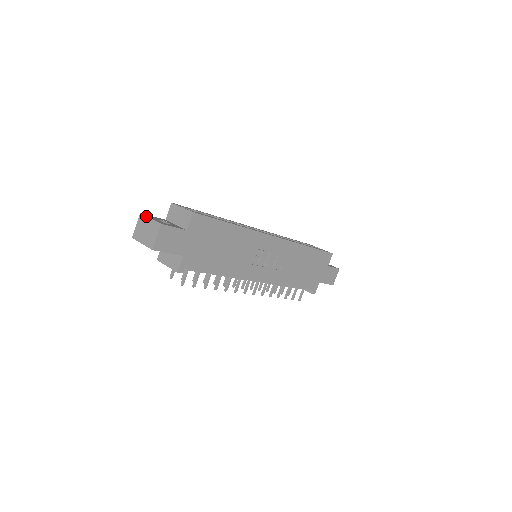
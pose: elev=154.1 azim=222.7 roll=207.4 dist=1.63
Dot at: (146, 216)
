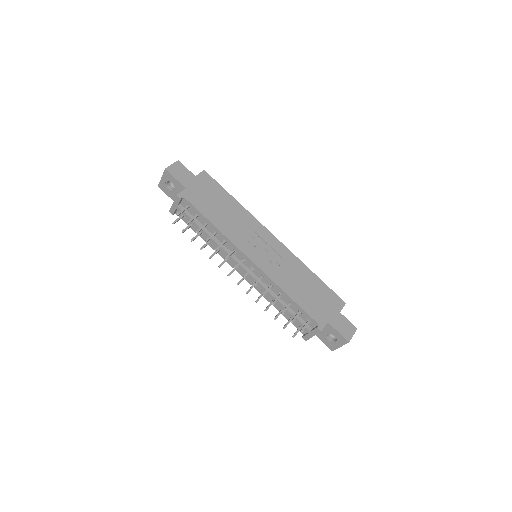
Dot at: occluded
